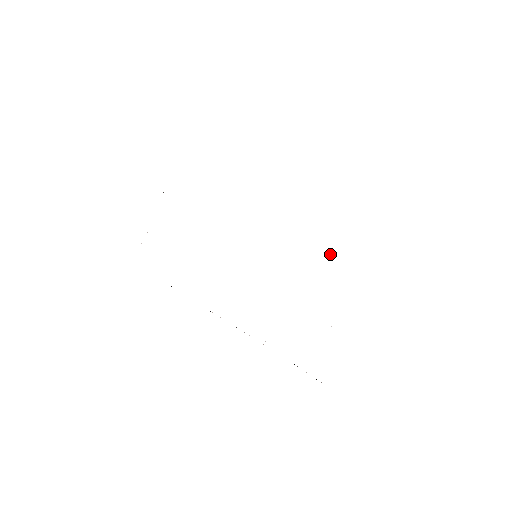
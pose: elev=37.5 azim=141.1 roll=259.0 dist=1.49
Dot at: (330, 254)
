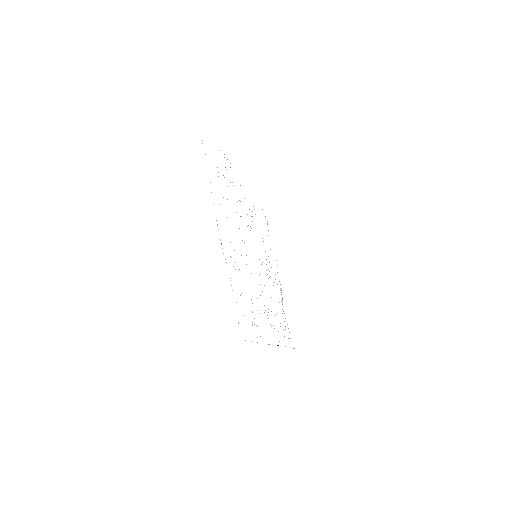
Dot at: occluded
